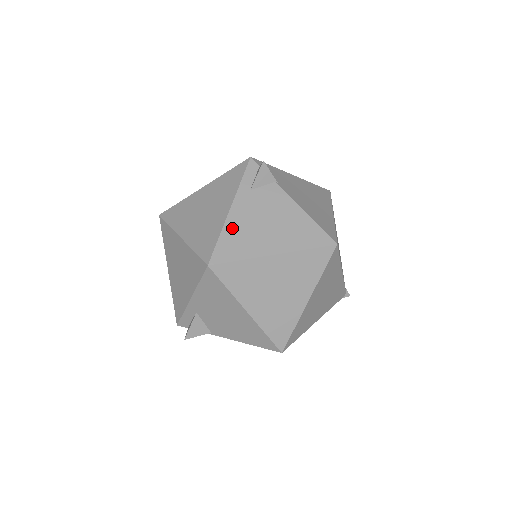
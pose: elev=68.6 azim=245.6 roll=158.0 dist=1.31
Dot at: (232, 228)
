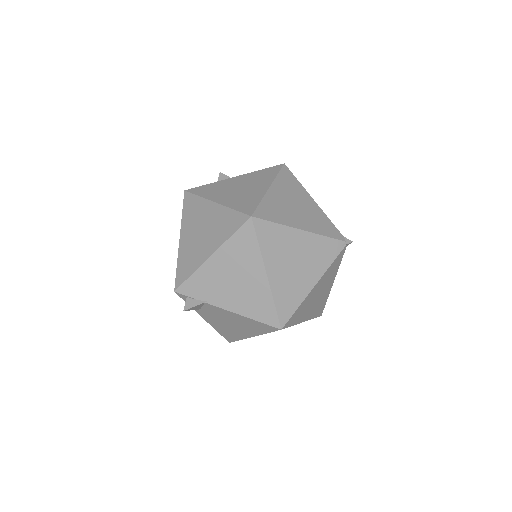
Dot at: (217, 328)
